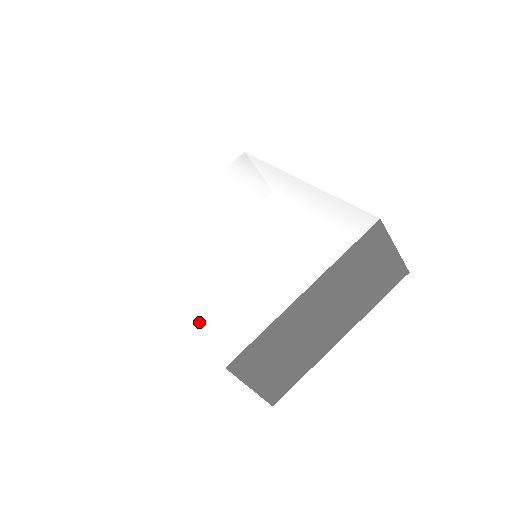
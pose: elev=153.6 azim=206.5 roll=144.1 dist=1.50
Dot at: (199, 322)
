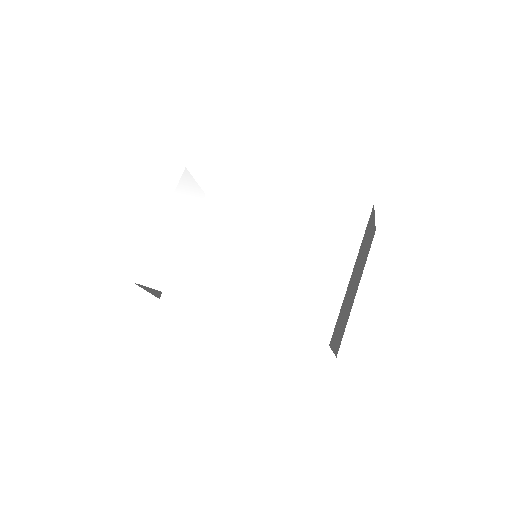
Dot at: (273, 325)
